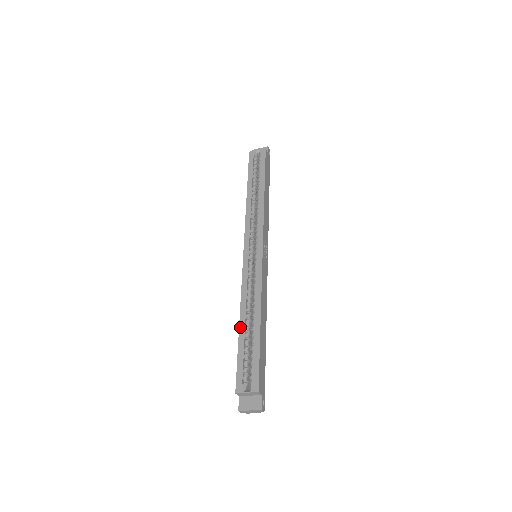
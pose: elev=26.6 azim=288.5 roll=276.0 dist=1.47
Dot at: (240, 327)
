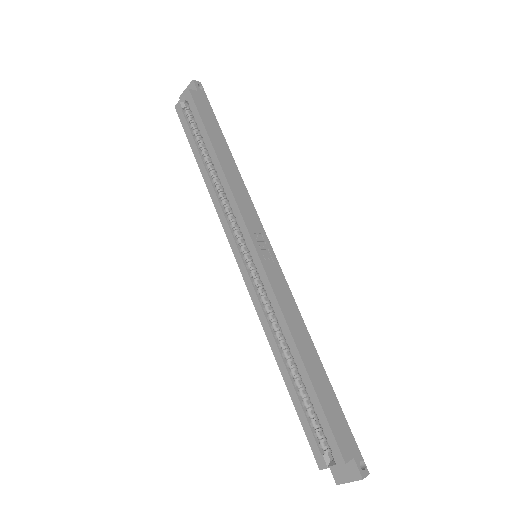
Dot at: (282, 375)
